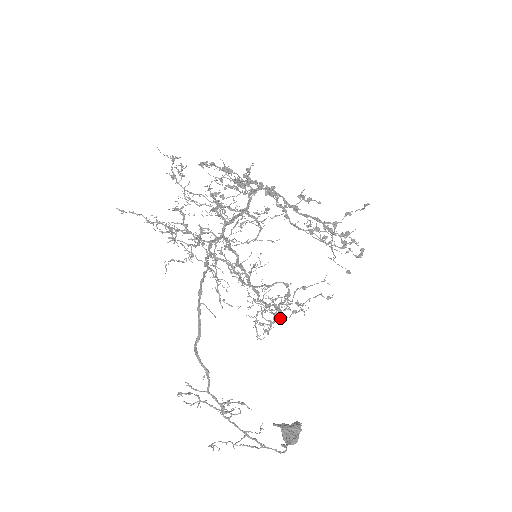
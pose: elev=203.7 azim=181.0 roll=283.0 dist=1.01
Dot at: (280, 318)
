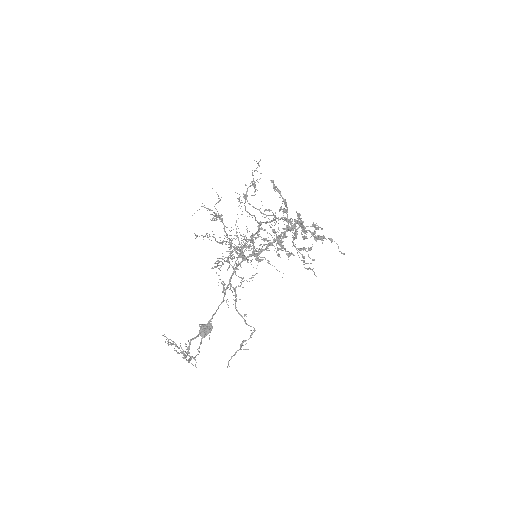
Dot at: occluded
